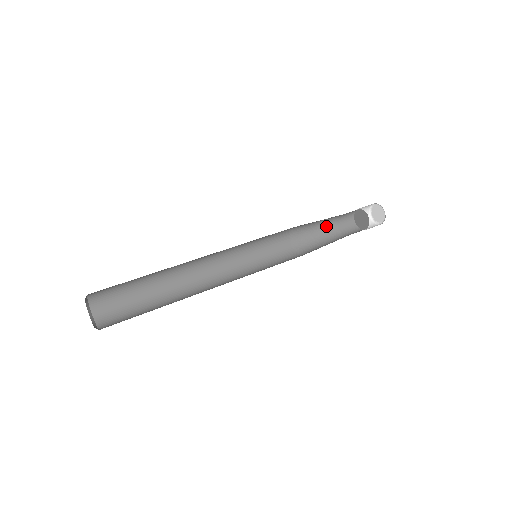
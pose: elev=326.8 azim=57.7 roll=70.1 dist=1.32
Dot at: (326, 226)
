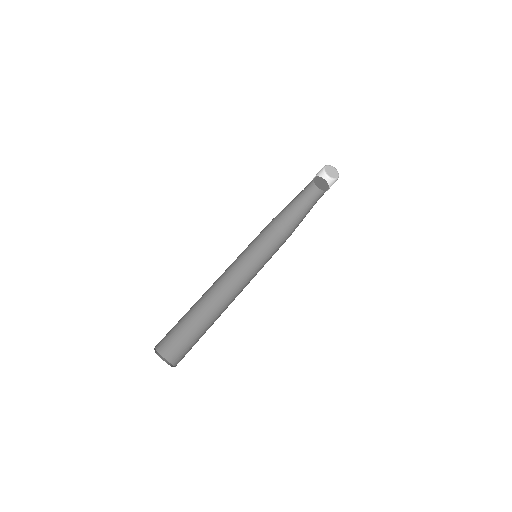
Dot at: (295, 197)
